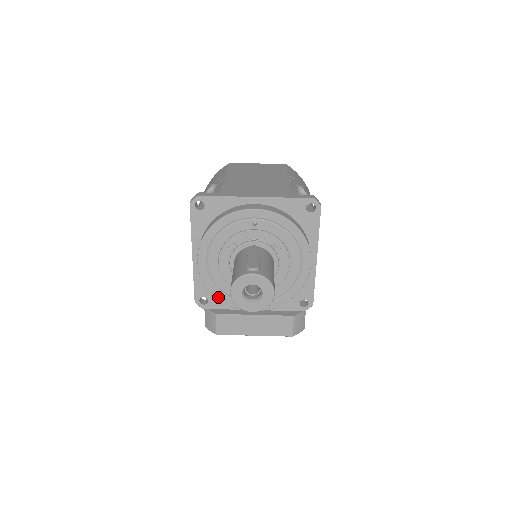
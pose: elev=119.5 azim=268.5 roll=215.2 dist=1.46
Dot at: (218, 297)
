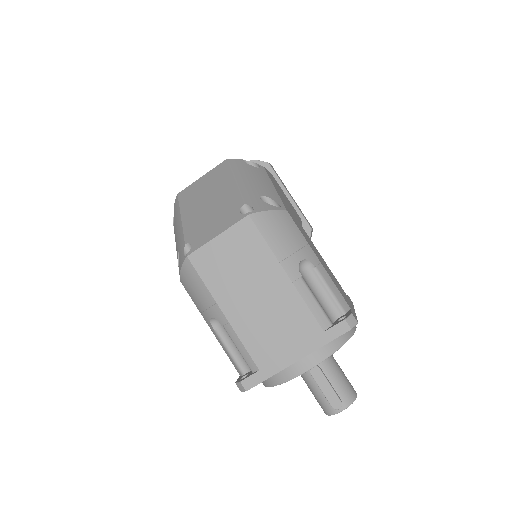
Dot at: occluded
